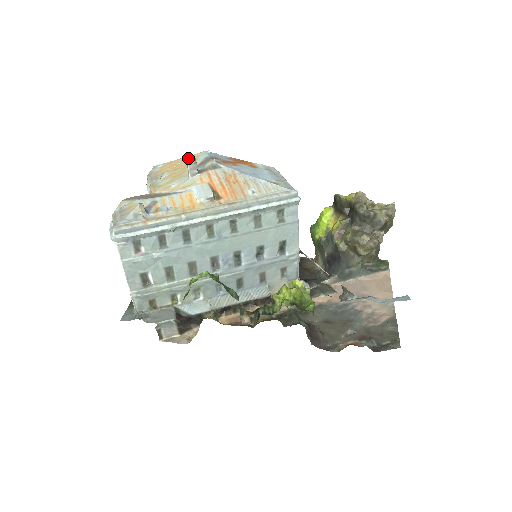
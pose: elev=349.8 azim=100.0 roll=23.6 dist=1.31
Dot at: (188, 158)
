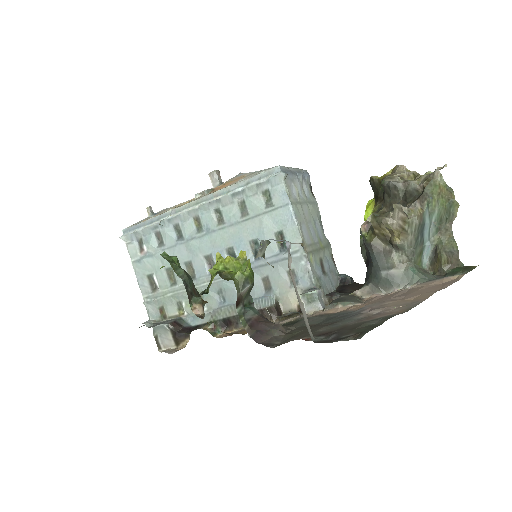
Dot at: (211, 172)
